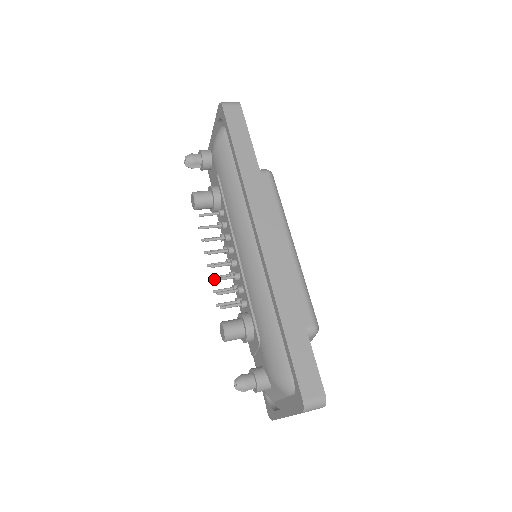
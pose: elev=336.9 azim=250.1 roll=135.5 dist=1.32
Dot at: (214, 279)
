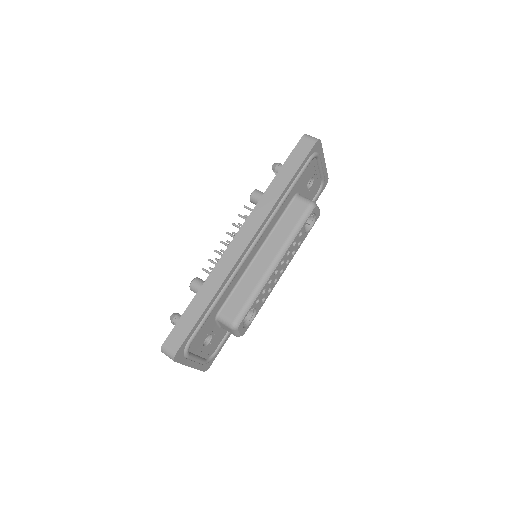
Dot at: (214, 250)
